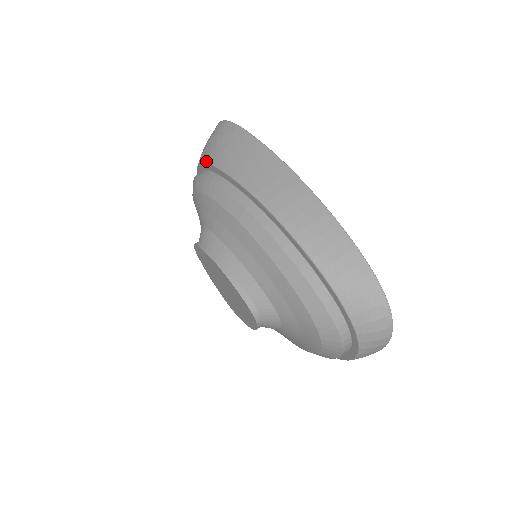
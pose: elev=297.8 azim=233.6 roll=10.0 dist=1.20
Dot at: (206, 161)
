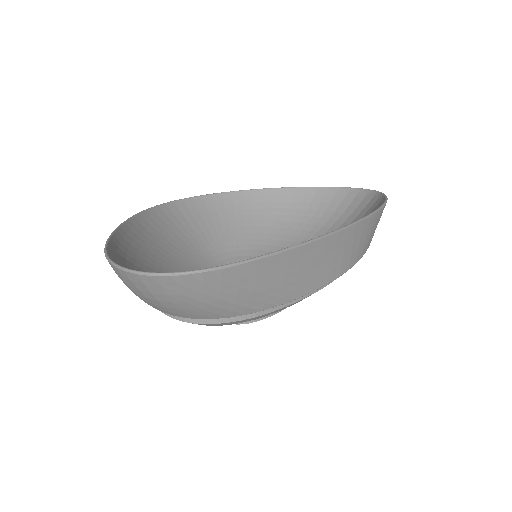
Dot at: occluded
